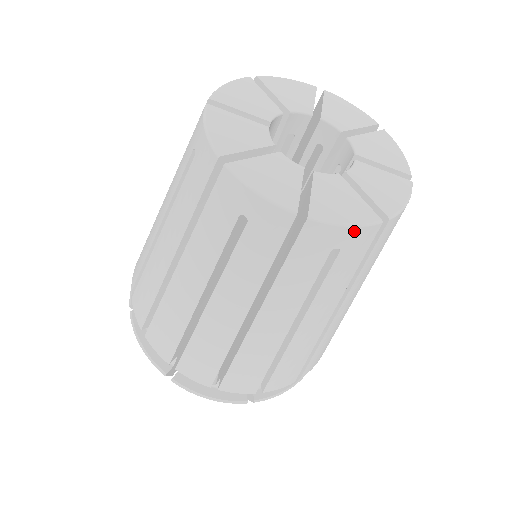
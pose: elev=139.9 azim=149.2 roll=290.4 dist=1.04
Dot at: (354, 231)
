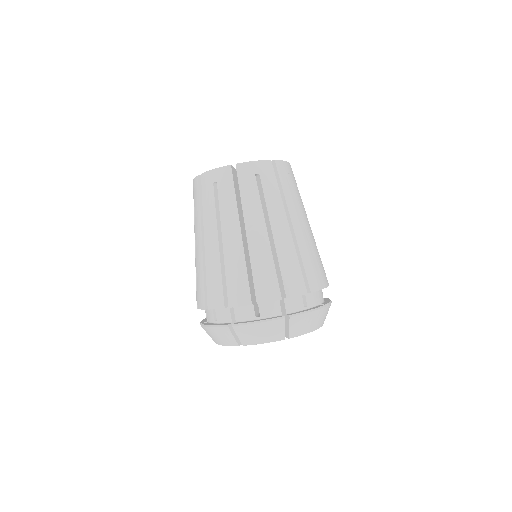
Dot at: (259, 163)
